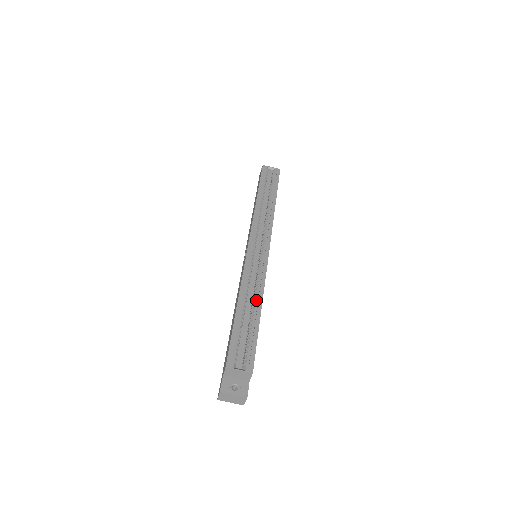
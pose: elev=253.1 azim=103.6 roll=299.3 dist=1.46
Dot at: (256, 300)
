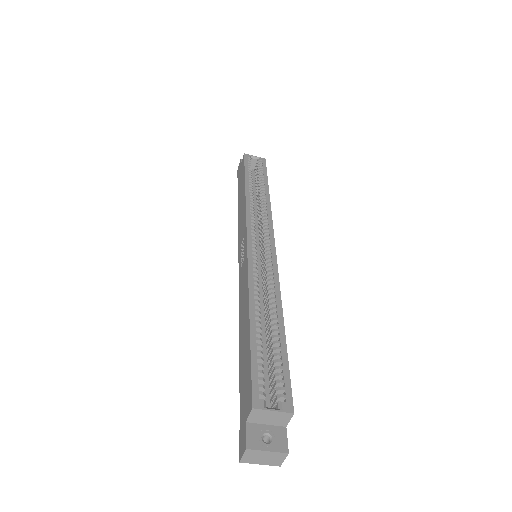
Dot at: (274, 308)
